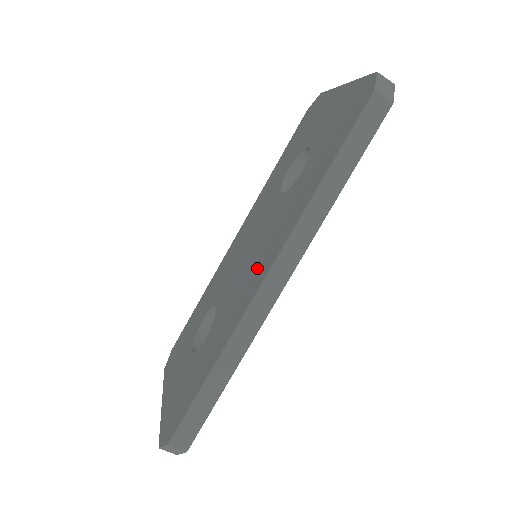
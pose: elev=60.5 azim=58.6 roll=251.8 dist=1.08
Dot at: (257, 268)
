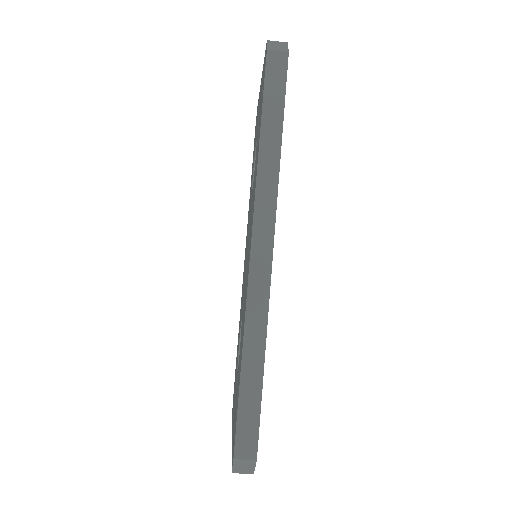
Dot at: occluded
